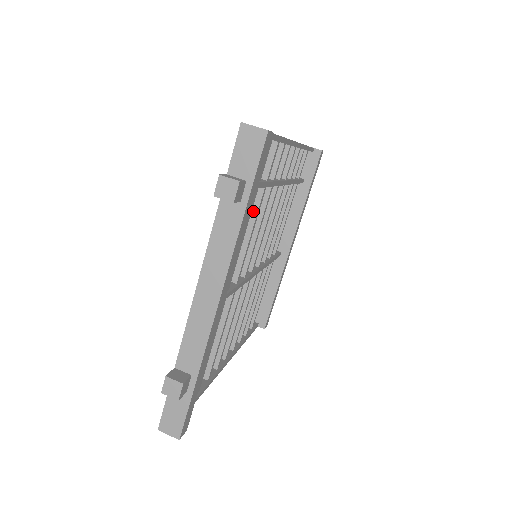
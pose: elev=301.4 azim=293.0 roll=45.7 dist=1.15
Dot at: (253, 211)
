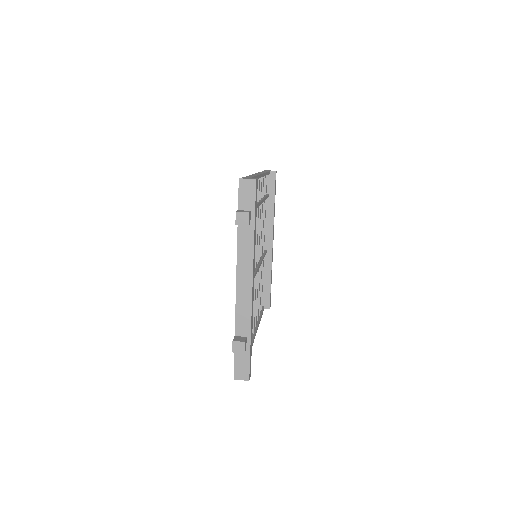
Dot at: occluded
